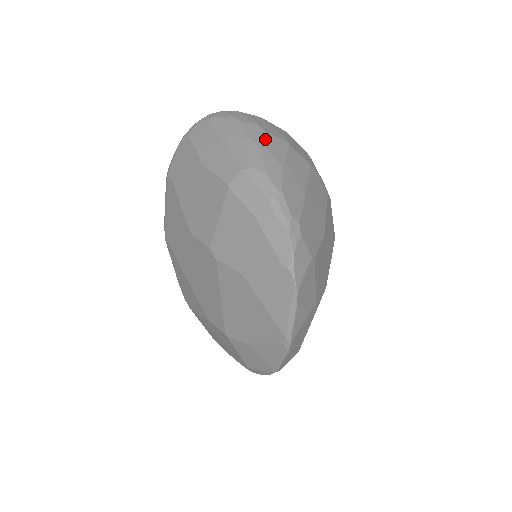
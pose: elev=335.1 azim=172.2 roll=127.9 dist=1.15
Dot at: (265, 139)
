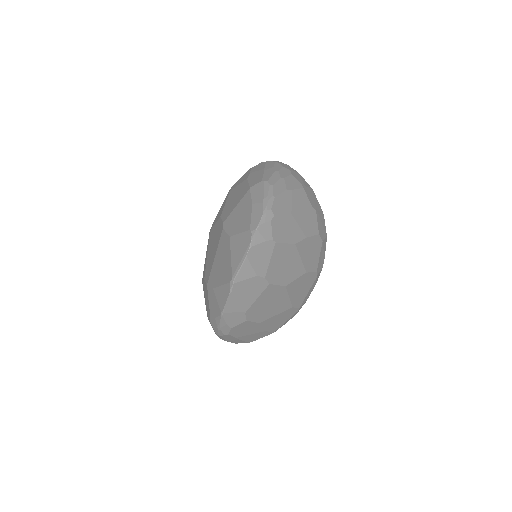
Dot at: (288, 176)
